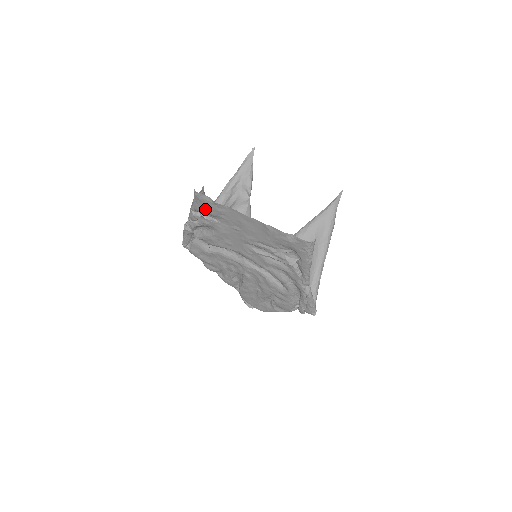
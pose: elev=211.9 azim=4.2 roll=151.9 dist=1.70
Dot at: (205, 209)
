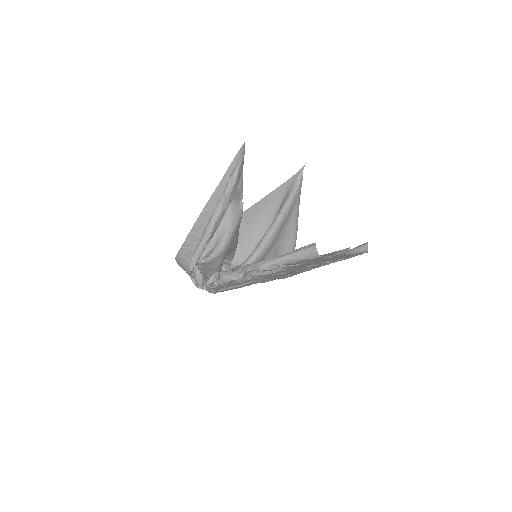
Dot at: (306, 262)
